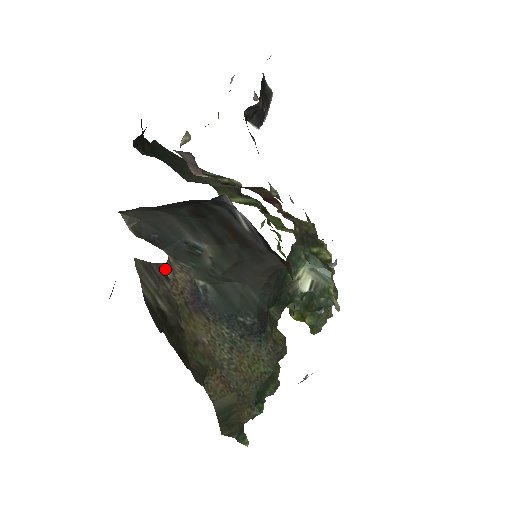
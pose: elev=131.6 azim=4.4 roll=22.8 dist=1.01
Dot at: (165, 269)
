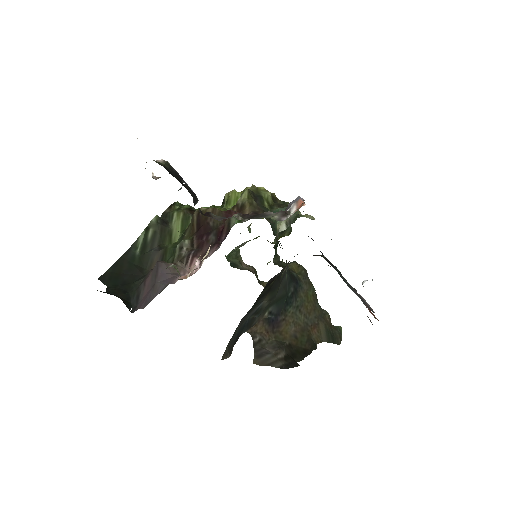
Dot at: (255, 339)
